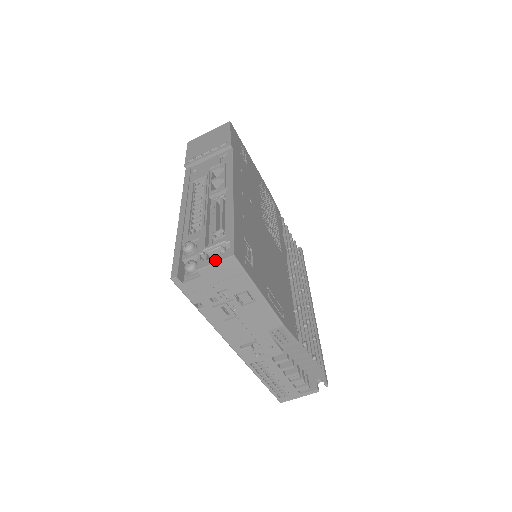
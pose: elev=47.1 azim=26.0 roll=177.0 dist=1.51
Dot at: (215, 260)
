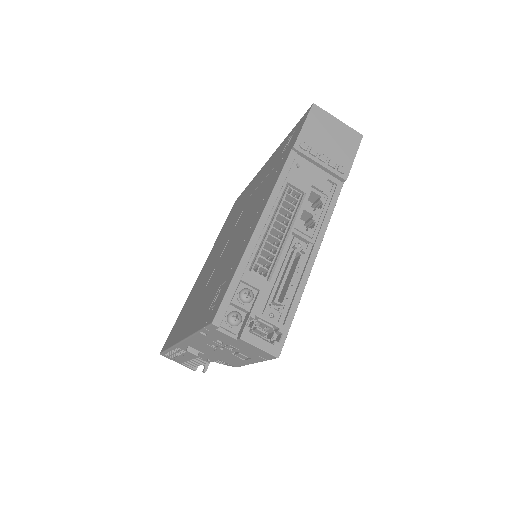
Dot at: (261, 345)
